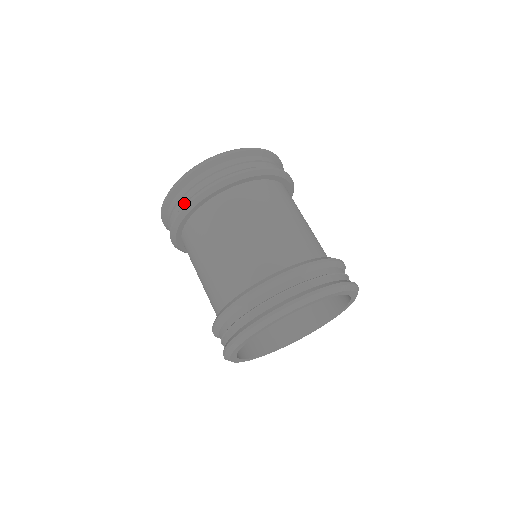
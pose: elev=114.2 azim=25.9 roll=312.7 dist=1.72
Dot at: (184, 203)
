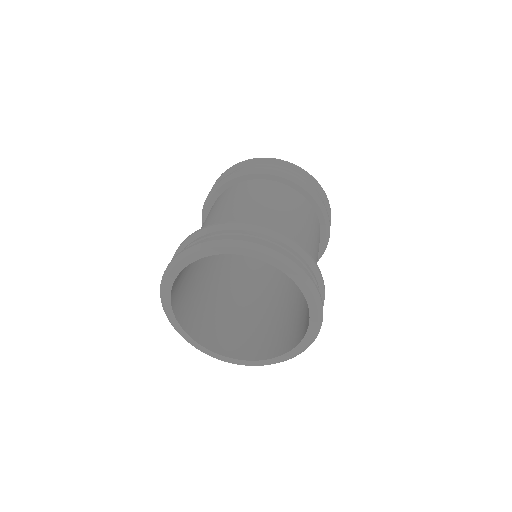
Dot at: occluded
